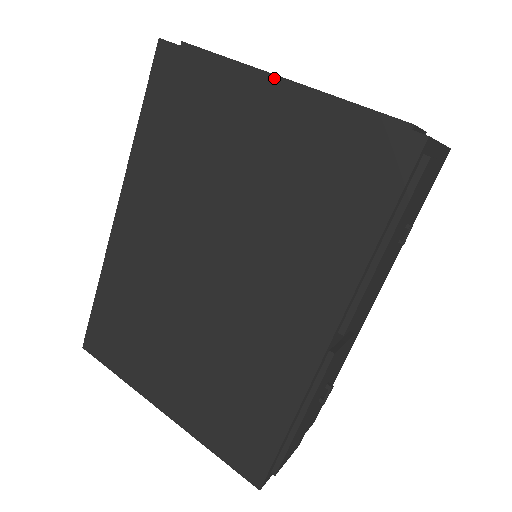
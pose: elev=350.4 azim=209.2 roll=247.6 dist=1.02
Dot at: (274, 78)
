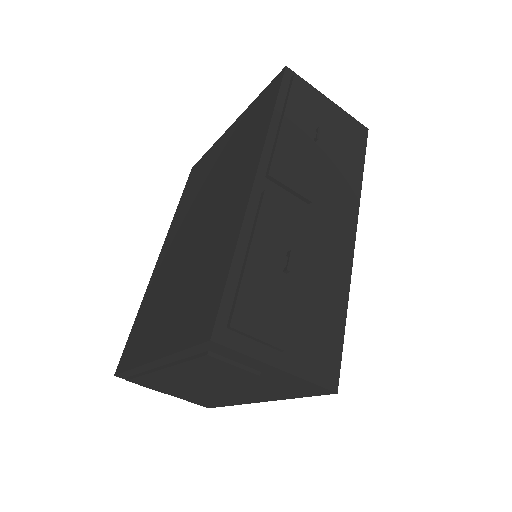
Dot at: occluded
